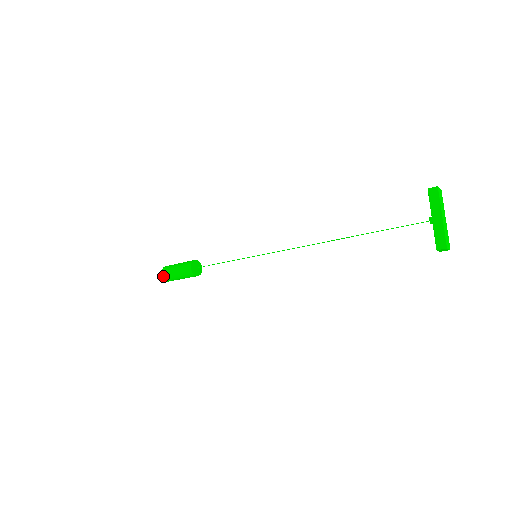
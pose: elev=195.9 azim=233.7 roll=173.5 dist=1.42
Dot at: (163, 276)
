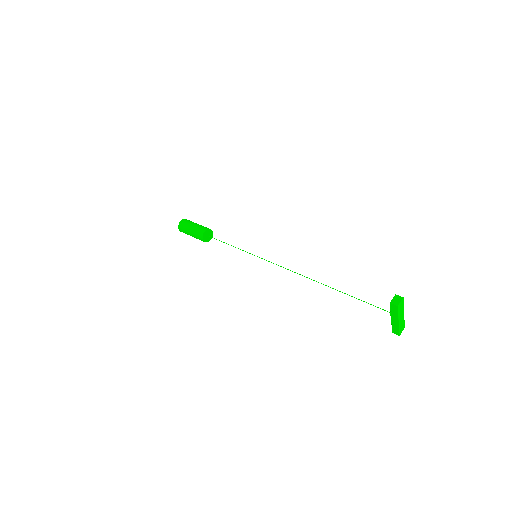
Dot at: occluded
